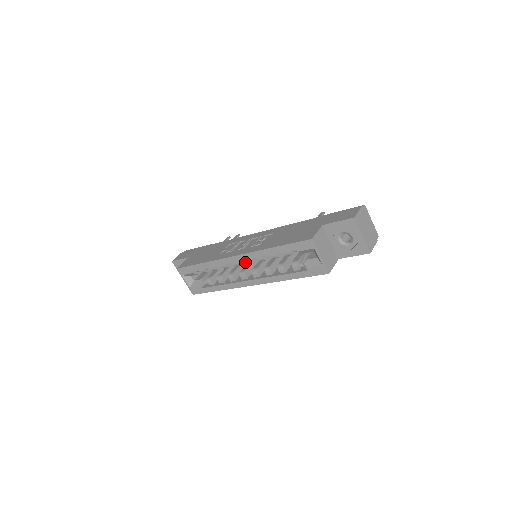
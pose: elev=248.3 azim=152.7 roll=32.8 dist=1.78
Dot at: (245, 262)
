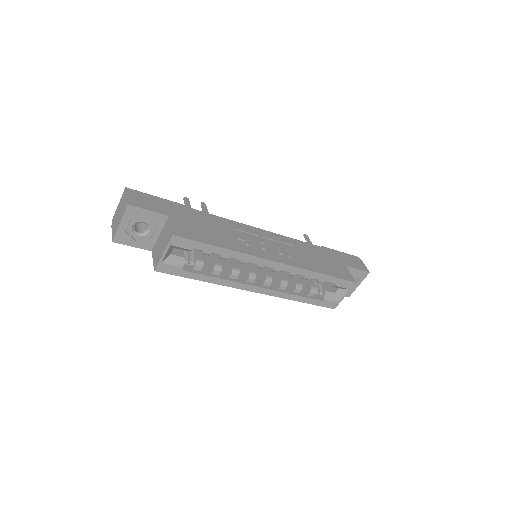
Dot at: occluded
